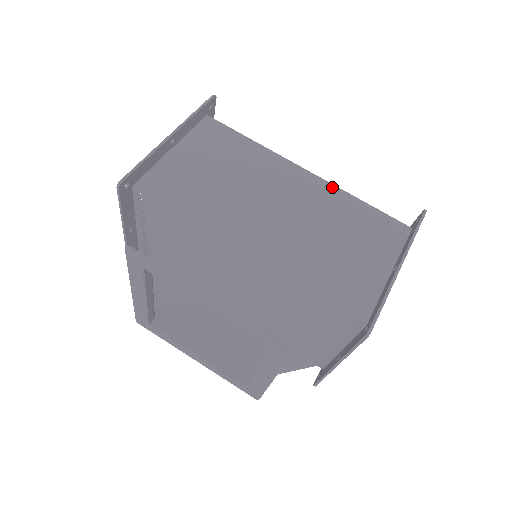
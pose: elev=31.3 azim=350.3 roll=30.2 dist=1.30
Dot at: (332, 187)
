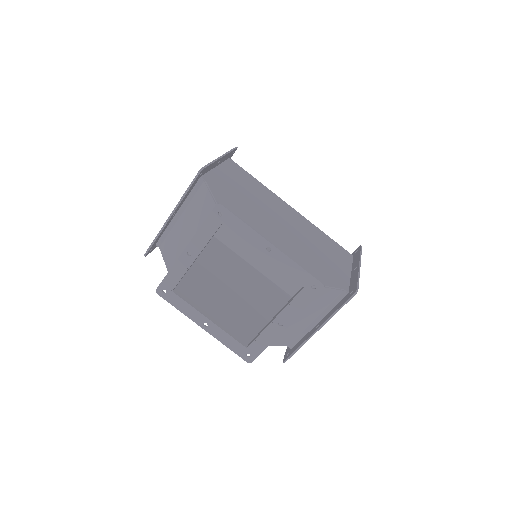
Dot at: (308, 221)
